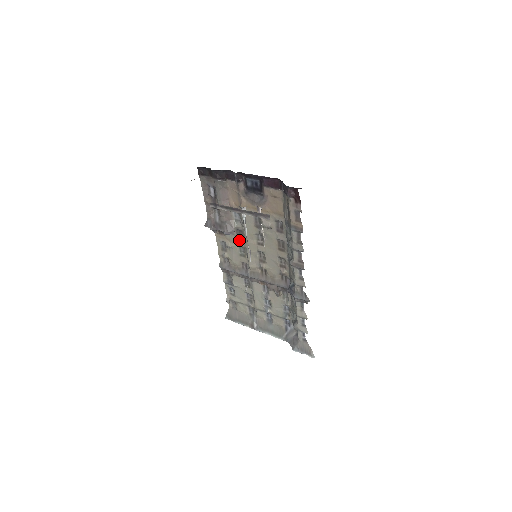
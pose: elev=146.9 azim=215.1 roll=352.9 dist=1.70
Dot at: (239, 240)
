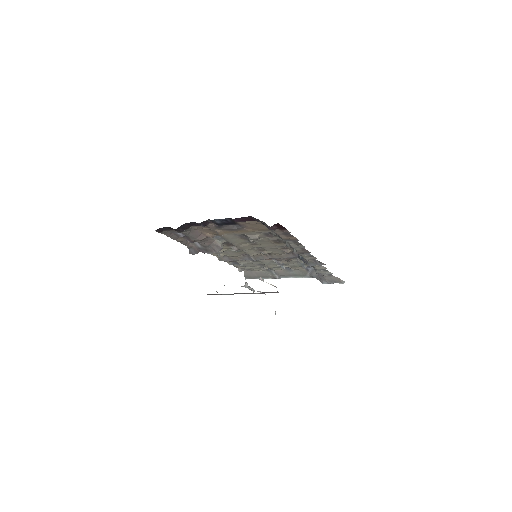
Dot at: (229, 247)
